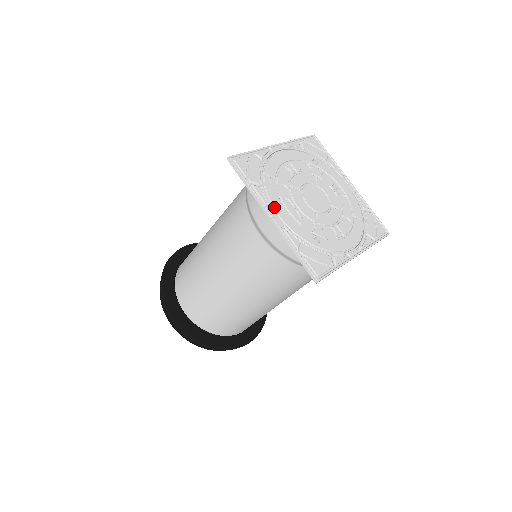
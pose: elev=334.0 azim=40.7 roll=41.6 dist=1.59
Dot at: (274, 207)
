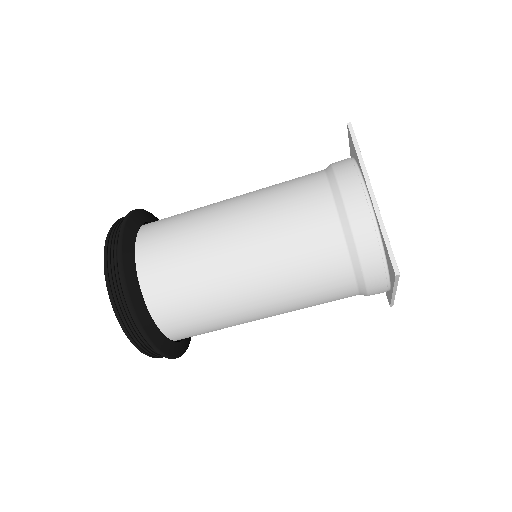
Dot at: occluded
